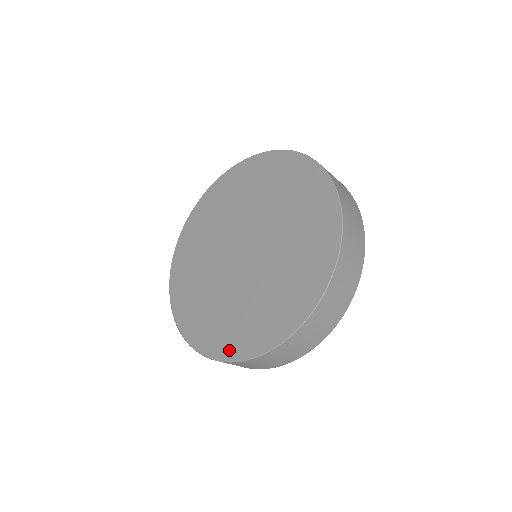
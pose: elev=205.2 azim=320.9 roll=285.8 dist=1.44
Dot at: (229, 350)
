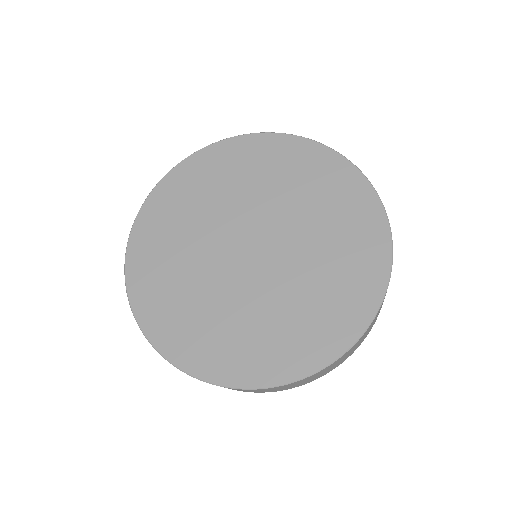
Dot at: (200, 364)
